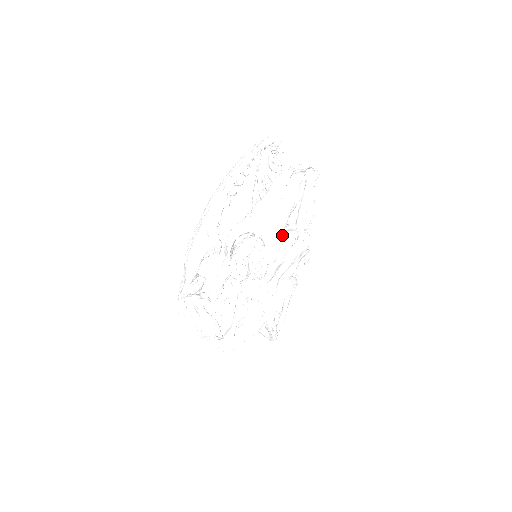
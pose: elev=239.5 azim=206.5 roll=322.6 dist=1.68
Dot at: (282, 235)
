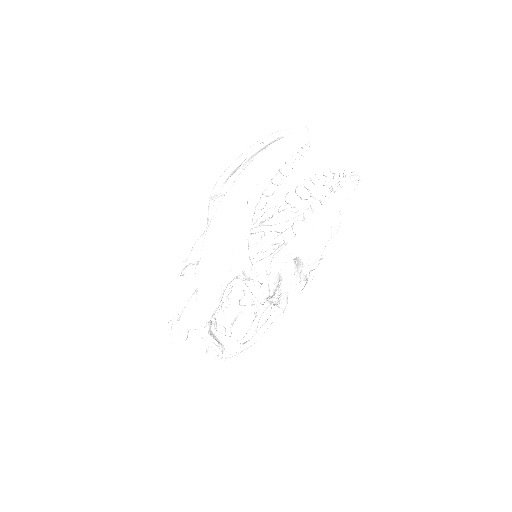
Dot at: occluded
